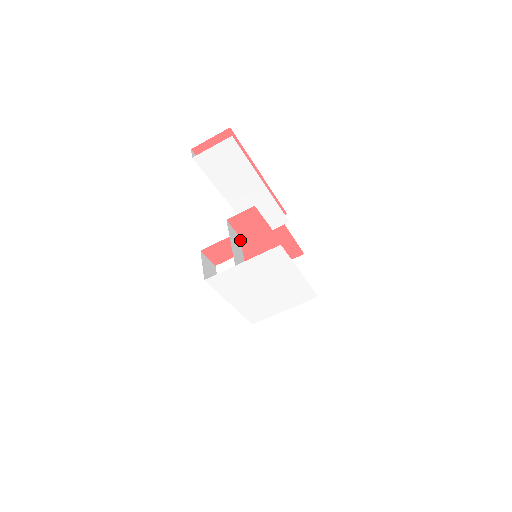
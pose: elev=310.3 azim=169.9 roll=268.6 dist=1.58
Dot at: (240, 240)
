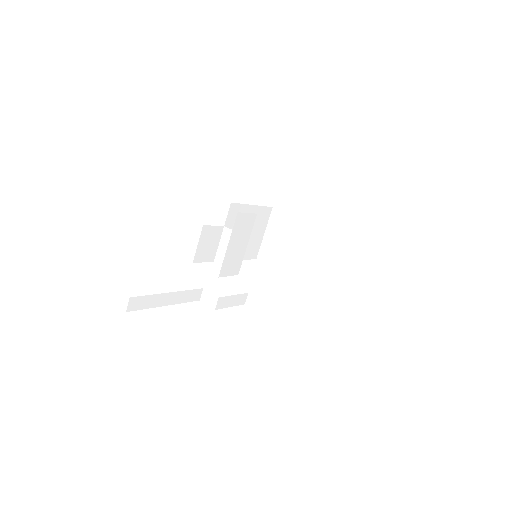
Dot at: occluded
